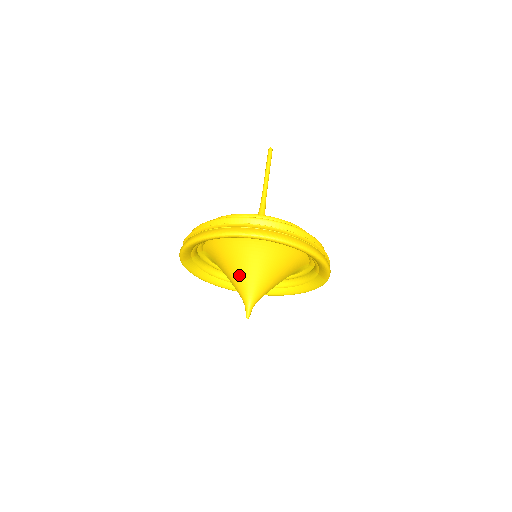
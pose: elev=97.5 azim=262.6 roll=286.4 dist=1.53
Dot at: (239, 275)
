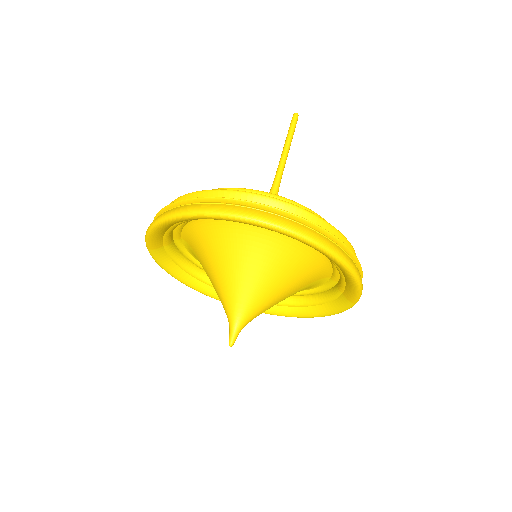
Dot at: (226, 280)
